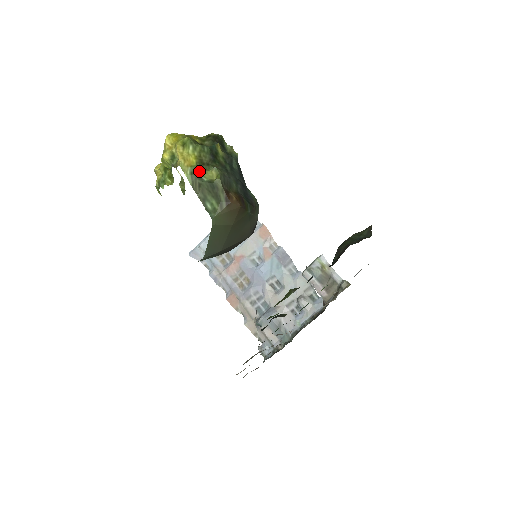
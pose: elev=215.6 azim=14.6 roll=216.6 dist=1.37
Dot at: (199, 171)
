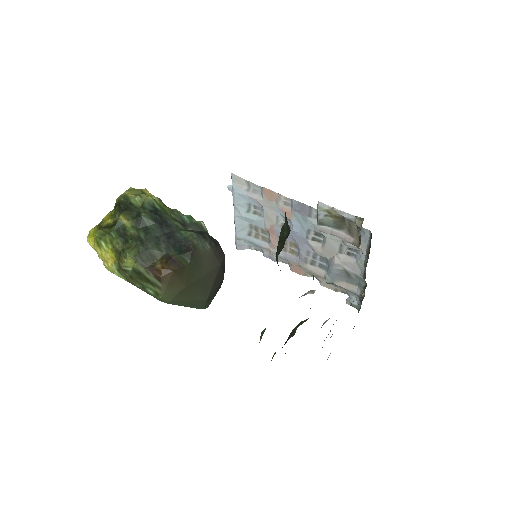
Dot at: (121, 264)
